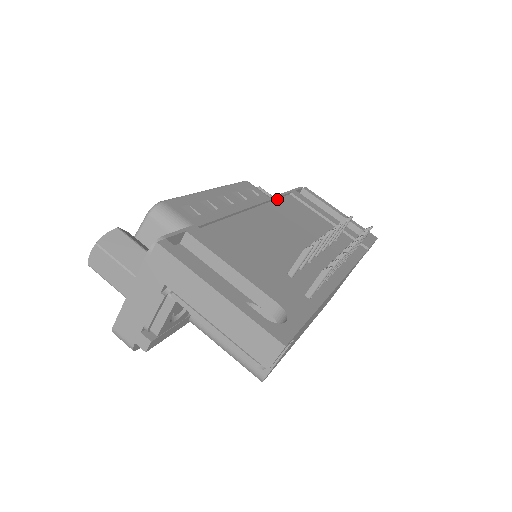
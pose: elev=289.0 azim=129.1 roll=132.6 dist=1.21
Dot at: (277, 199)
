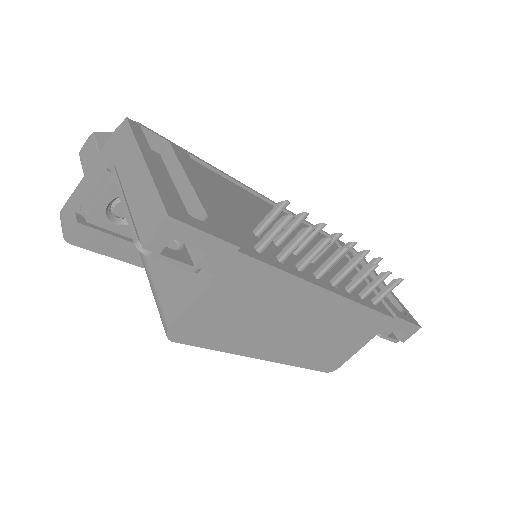
Dot at: occluded
